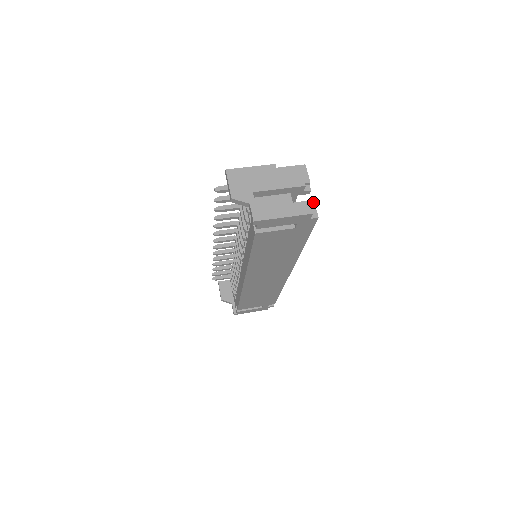
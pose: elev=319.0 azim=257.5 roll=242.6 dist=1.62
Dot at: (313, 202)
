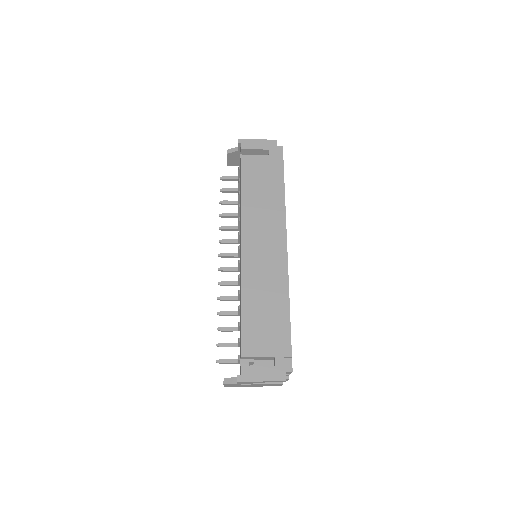
Dot at: occluded
